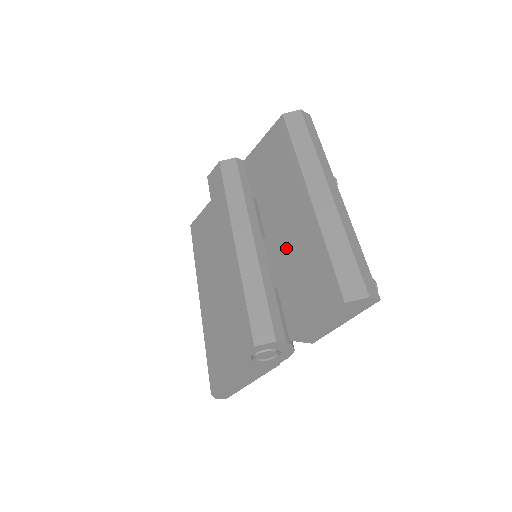
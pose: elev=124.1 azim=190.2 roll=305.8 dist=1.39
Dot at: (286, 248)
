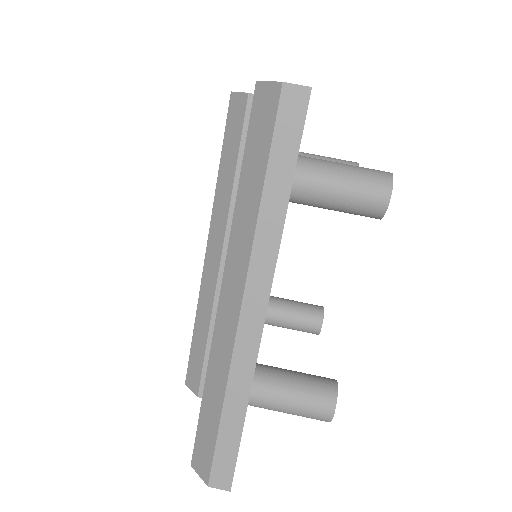
Dot at: occluded
